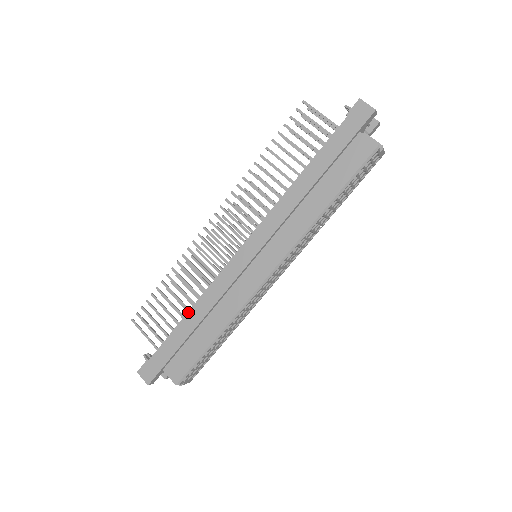
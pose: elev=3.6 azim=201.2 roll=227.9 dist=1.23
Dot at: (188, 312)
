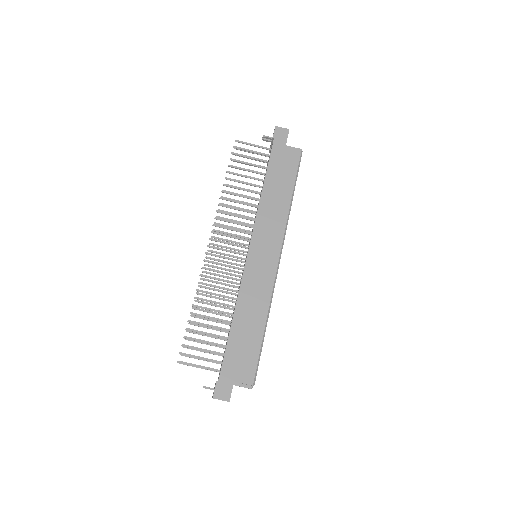
Dot at: (232, 319)
